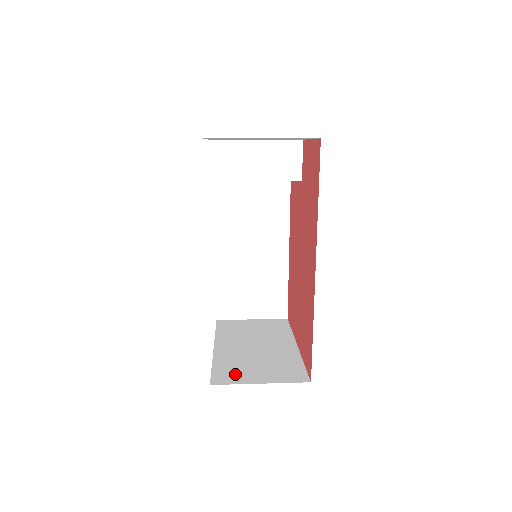
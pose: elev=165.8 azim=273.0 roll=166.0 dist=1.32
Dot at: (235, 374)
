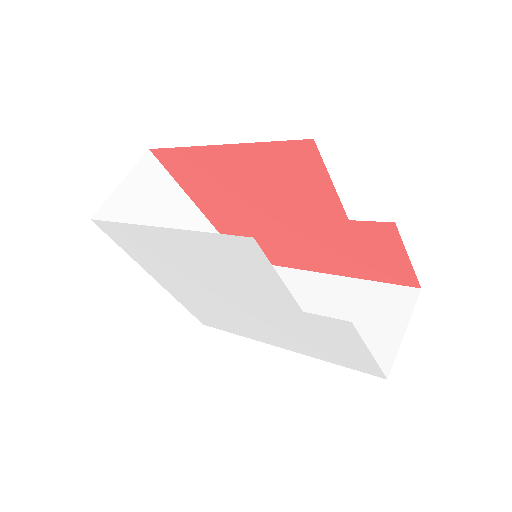
Dot at: occluded
